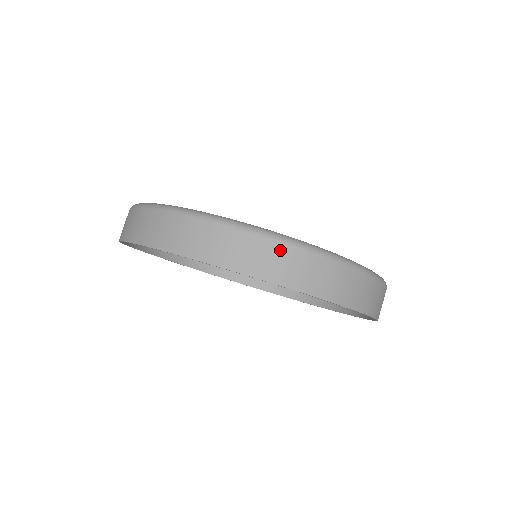
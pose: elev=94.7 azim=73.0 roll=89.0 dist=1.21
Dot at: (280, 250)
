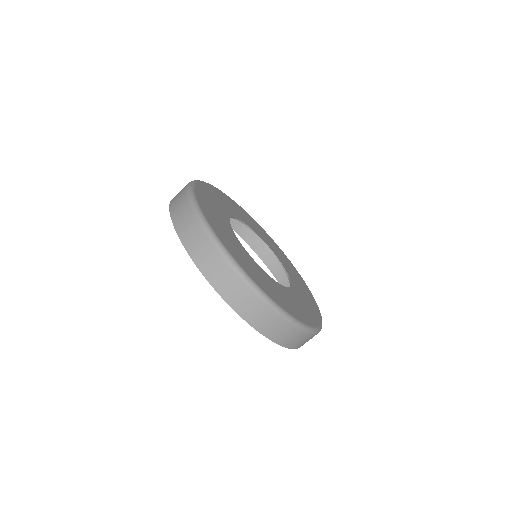
Dot at: (220, 262)
